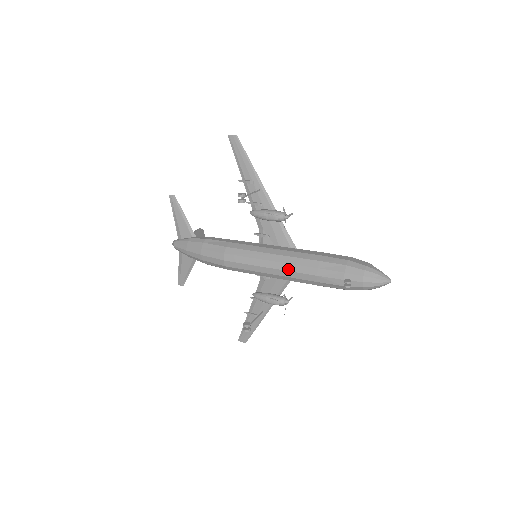
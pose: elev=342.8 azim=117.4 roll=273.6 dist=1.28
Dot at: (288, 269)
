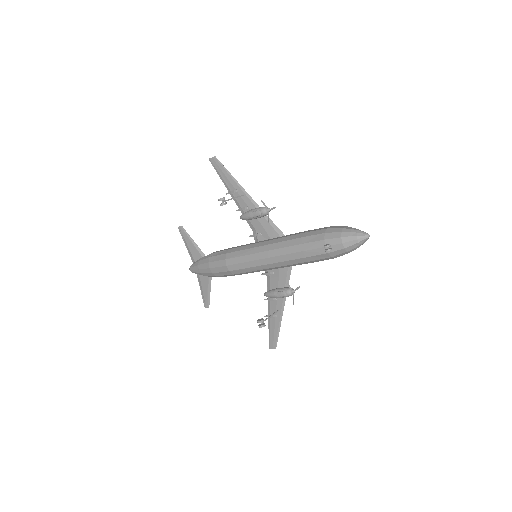
Dot at: (278, 254)
